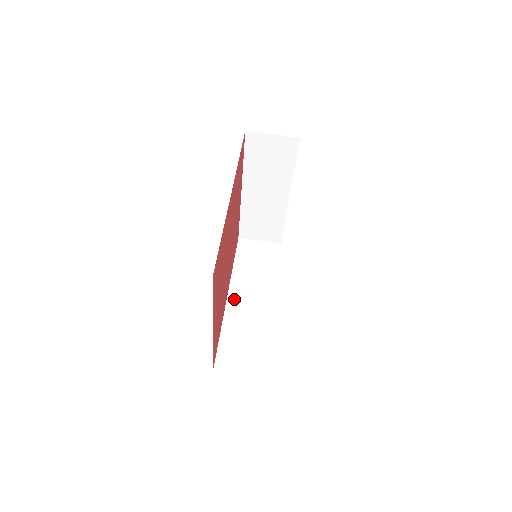
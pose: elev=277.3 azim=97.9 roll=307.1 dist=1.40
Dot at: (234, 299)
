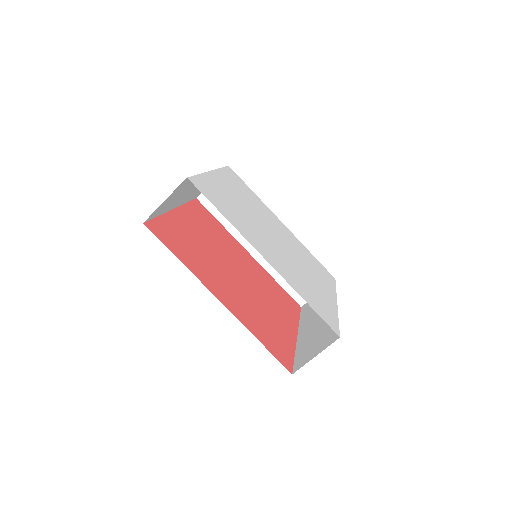
Dot at: (255, 250)
